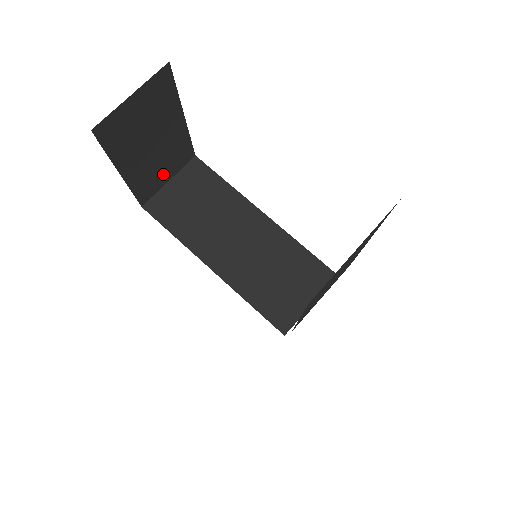
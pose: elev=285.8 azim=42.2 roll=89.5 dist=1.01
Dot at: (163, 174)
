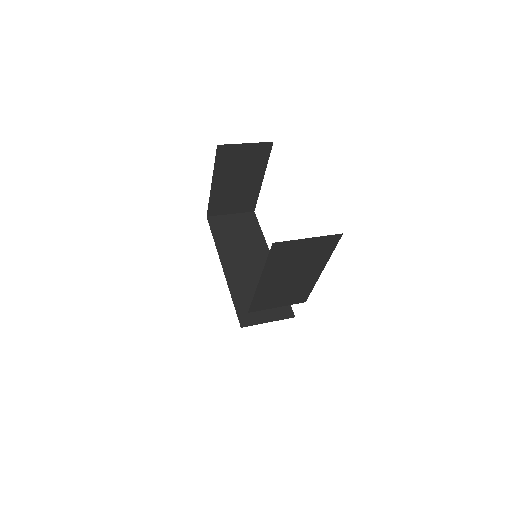
Dot at: (231, 206)
